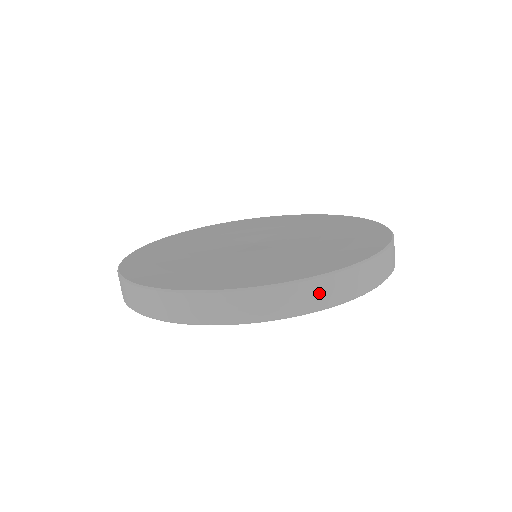
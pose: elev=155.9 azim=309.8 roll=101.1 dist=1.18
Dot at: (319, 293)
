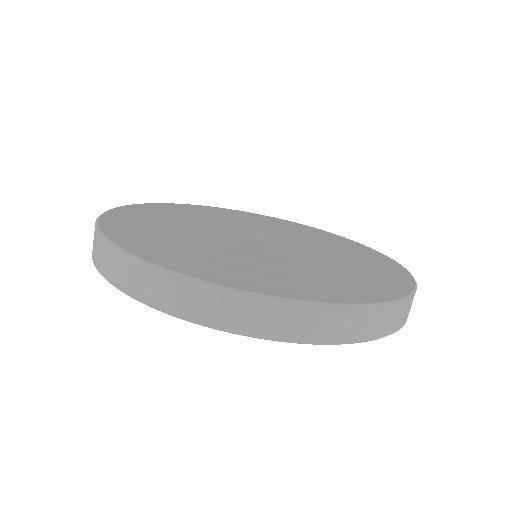
Dot at: (258, 316)
